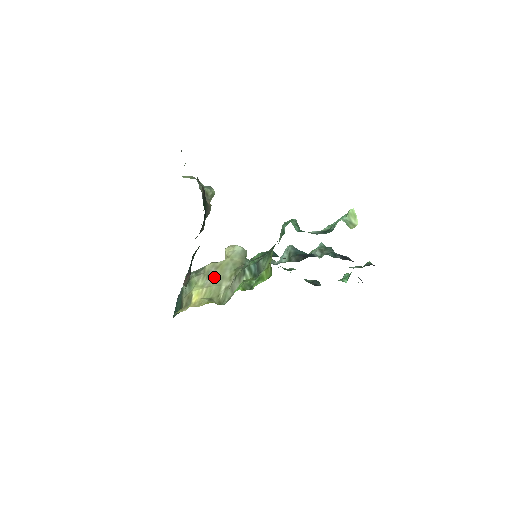
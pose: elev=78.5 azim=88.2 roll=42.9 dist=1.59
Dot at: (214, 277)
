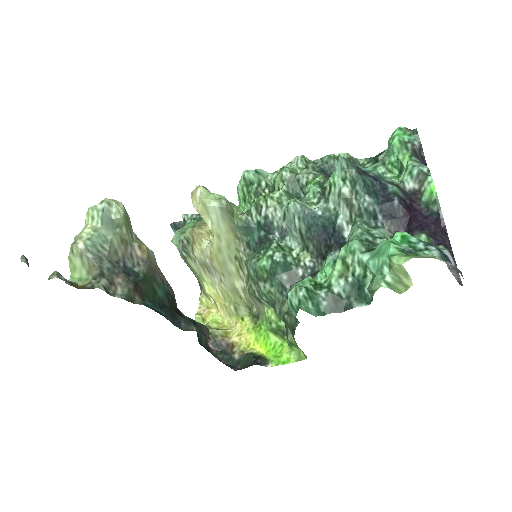
Dot at: (218, 274)
